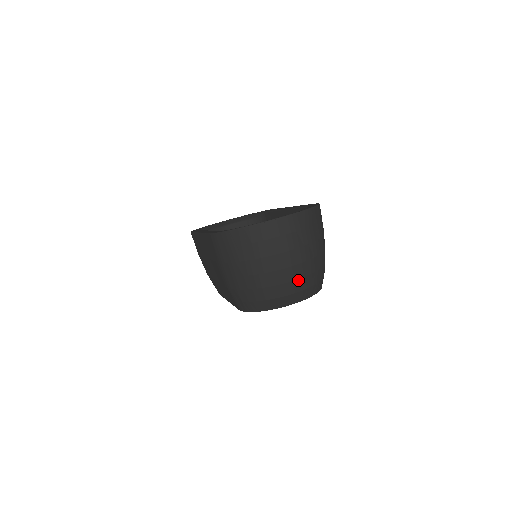
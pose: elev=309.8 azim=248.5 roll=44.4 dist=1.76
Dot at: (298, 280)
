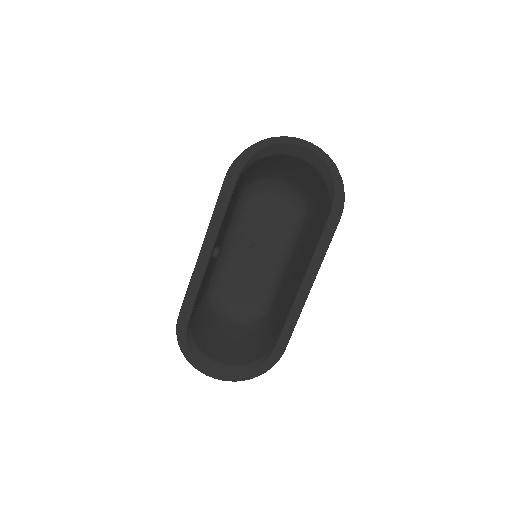
Dot at: occluded
